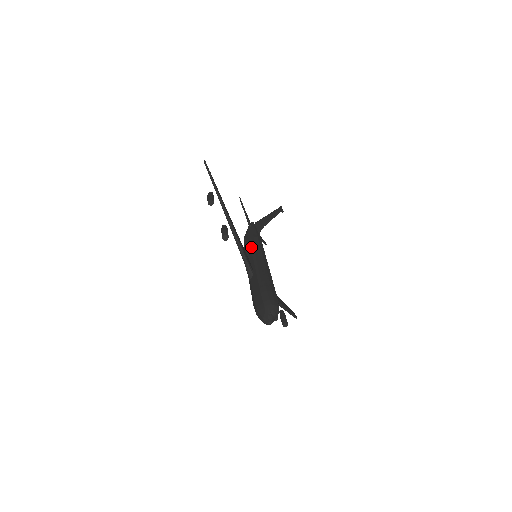
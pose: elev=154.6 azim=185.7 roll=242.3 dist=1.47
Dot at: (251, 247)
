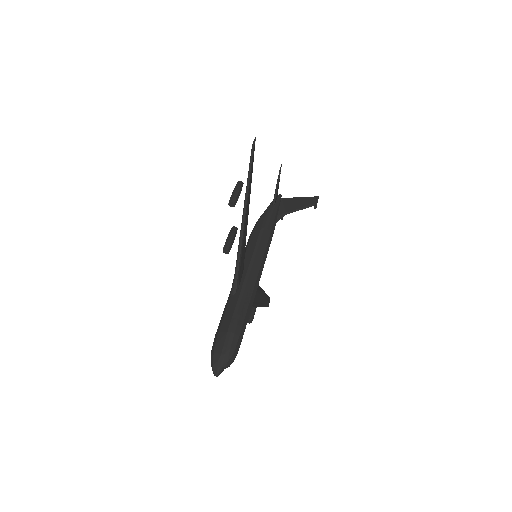
Dot at: (256, 246)
